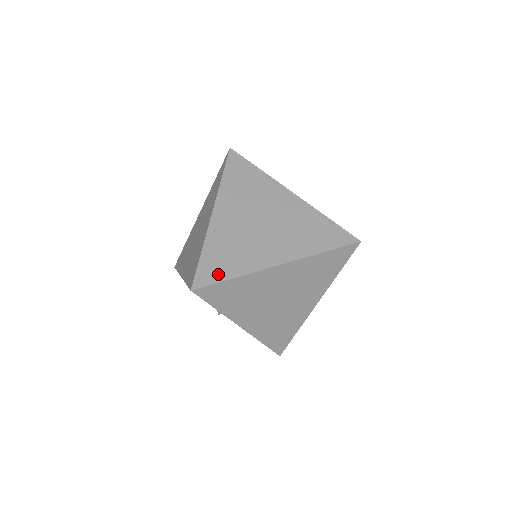
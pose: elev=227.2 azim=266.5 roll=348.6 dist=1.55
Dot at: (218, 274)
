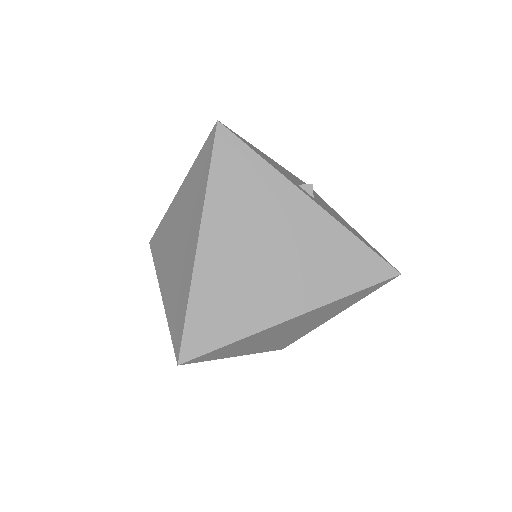
Dot at: (212, 339)
